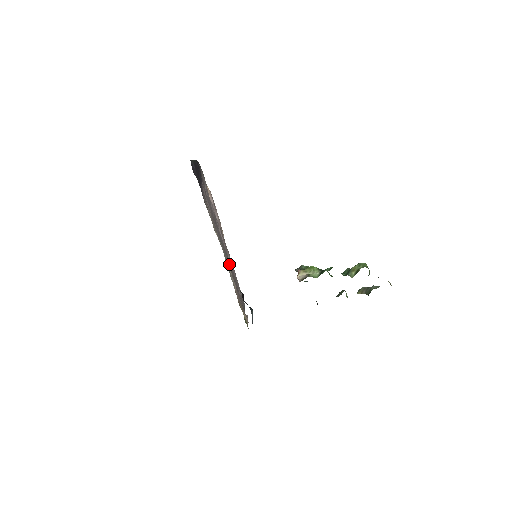
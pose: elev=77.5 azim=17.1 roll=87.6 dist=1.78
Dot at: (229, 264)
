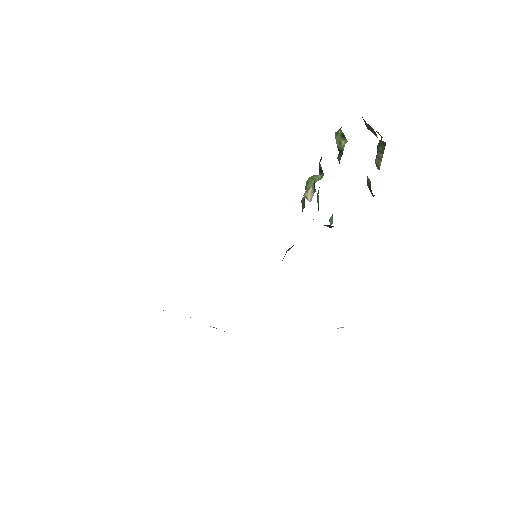
Dot at: occluded
